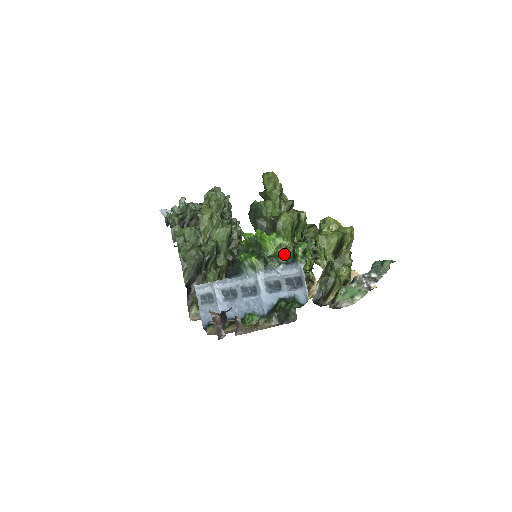
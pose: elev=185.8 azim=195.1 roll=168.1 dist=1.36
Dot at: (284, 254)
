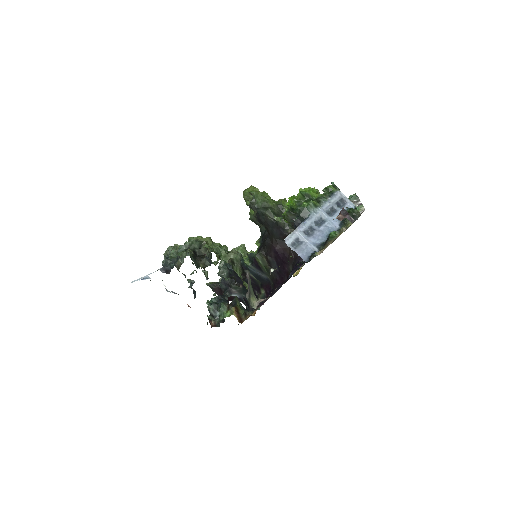
Dot at: (323, 194)
